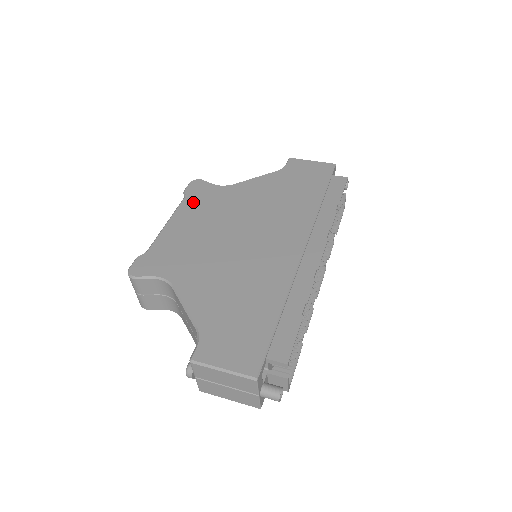
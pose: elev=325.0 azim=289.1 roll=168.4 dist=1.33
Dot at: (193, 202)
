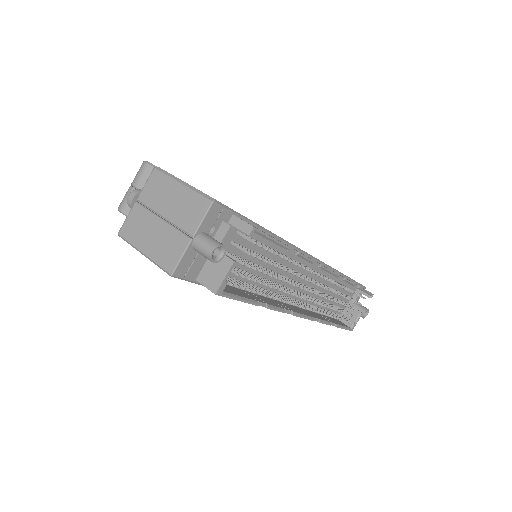
Dot at: occluded
